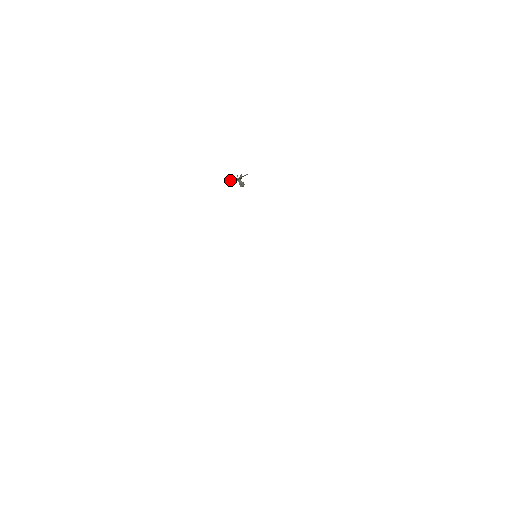
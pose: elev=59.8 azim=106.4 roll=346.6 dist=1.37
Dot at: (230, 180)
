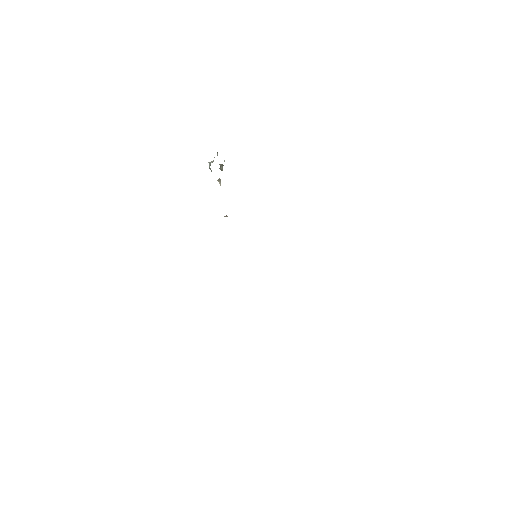
Dot at: occluded
